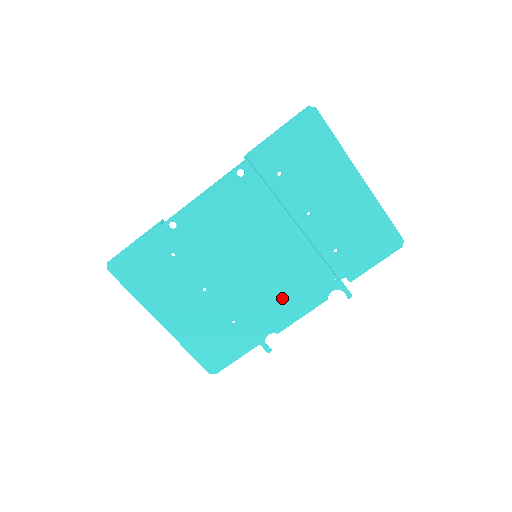
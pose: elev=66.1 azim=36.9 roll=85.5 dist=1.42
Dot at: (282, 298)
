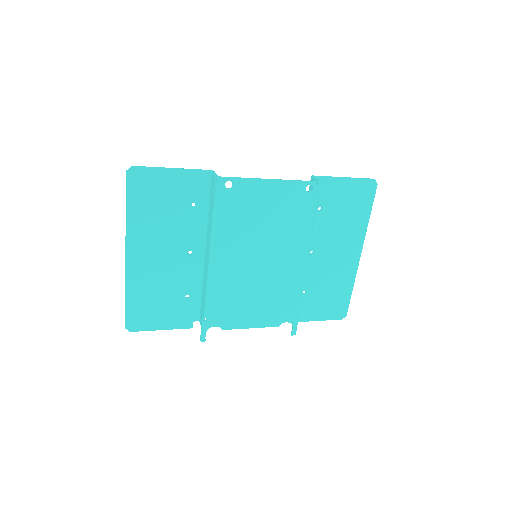
Dot at: (251, 303)
